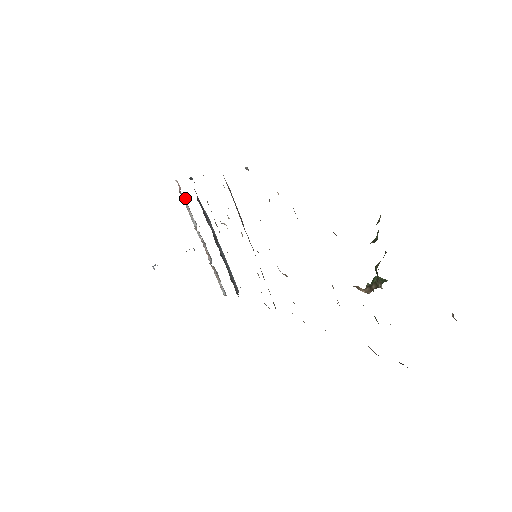
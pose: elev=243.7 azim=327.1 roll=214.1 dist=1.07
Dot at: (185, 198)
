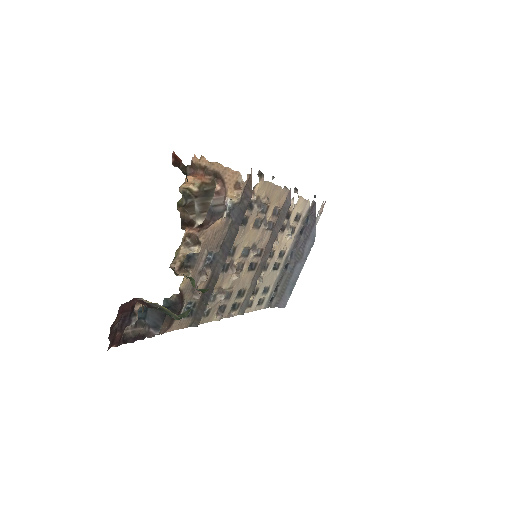
Dot at: occluded
